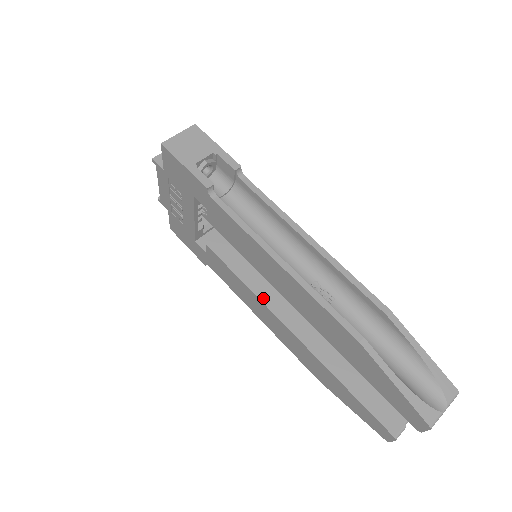
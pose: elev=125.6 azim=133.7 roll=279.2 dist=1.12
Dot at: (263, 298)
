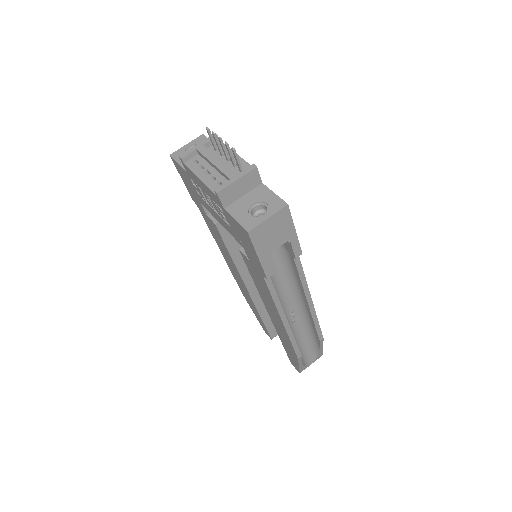
Dot at: (241, 269)
